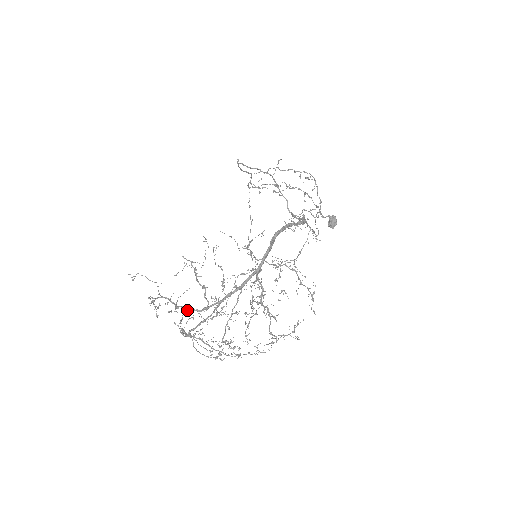
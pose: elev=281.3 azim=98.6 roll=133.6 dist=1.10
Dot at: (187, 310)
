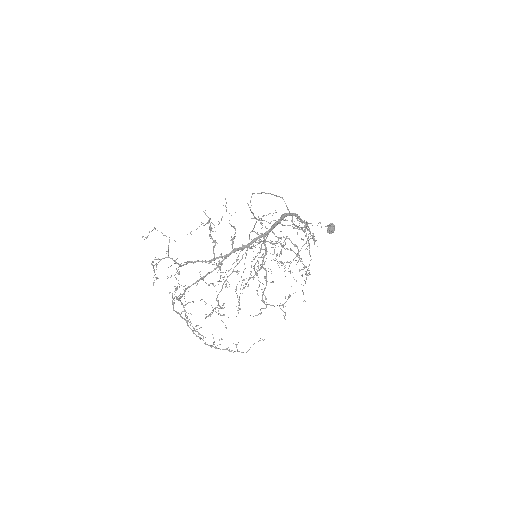
Dot at: (192, 262)
